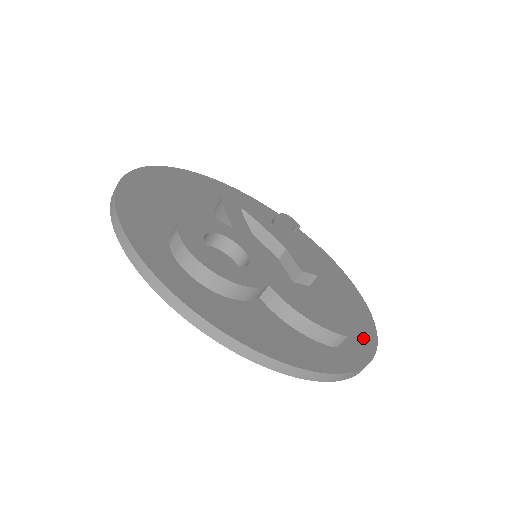
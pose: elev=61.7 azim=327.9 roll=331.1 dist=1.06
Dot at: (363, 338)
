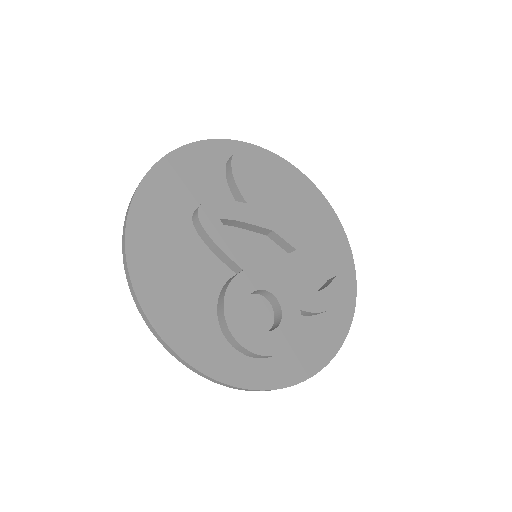
Dot at: (343, 253)
